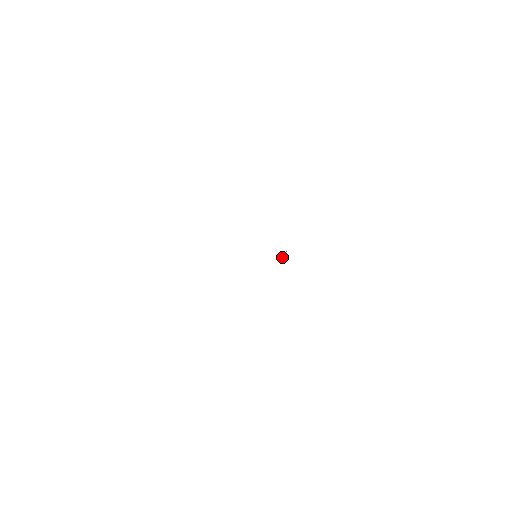
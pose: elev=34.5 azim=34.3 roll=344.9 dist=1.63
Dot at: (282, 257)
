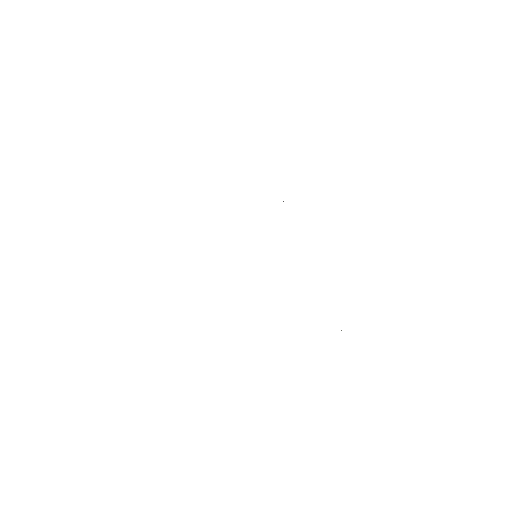
Dot at: occluded
